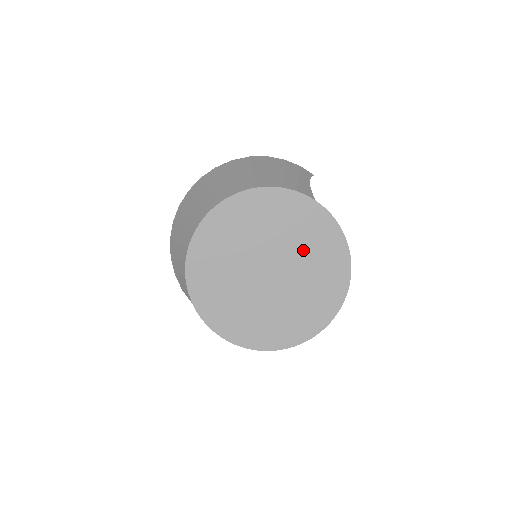
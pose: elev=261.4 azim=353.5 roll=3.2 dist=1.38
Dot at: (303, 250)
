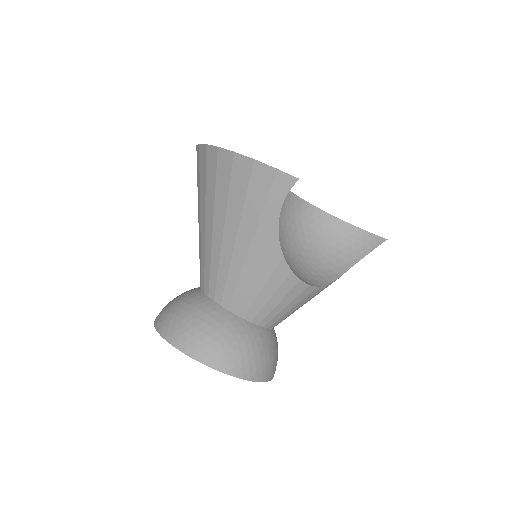
Dot at: occluded
